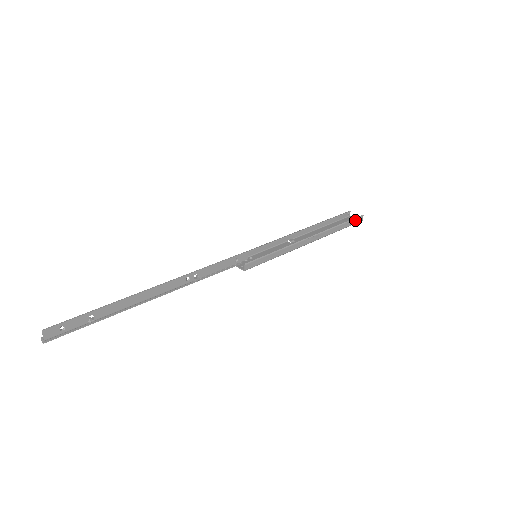
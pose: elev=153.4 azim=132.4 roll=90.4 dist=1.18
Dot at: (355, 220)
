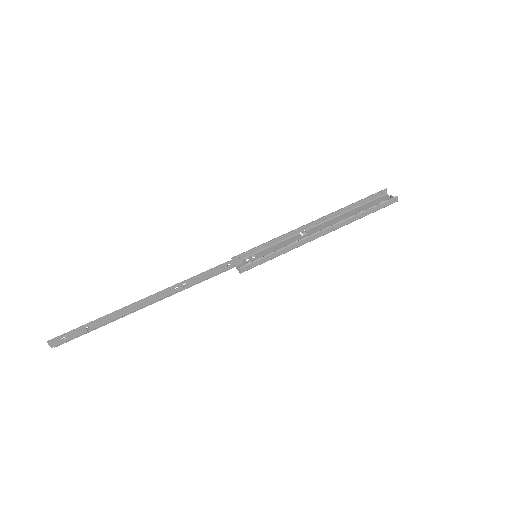
Dot at: (386, 203)
